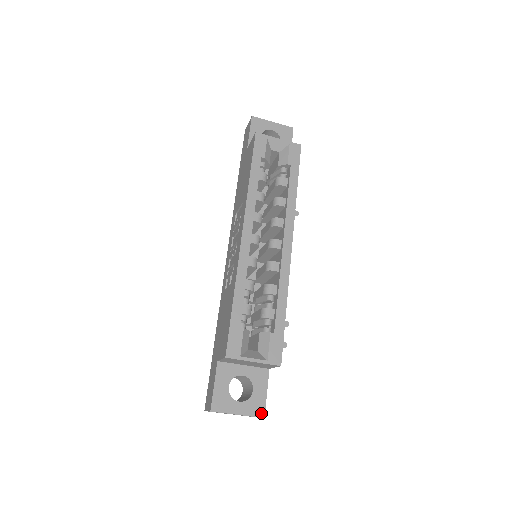
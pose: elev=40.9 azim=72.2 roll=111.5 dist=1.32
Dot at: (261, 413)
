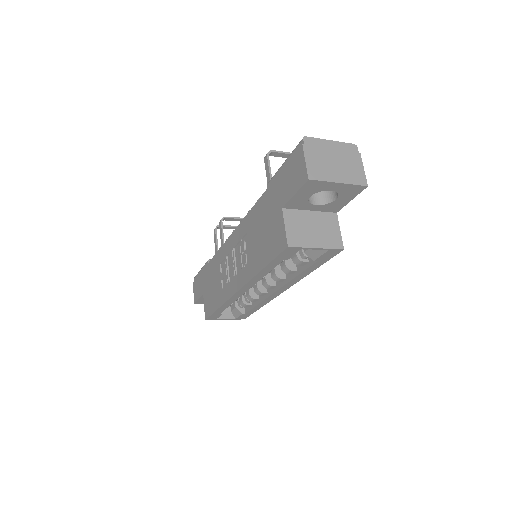
Dot at: occluded
